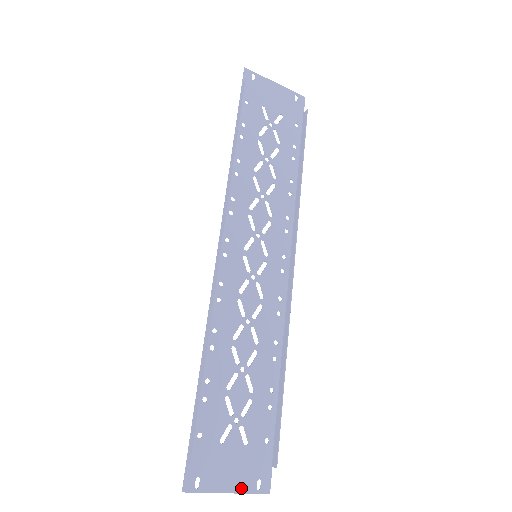
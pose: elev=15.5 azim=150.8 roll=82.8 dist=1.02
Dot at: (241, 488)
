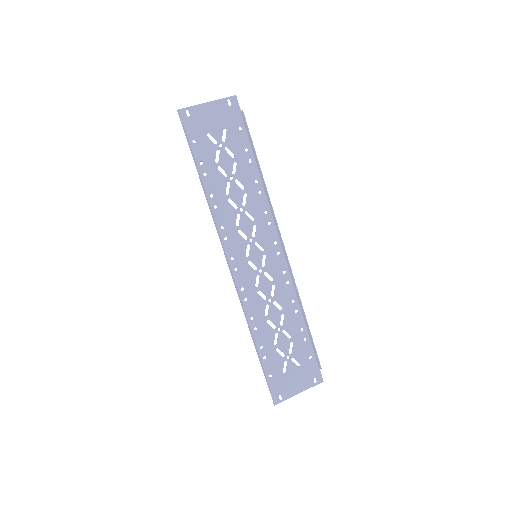
Dot at: (306, 387)
